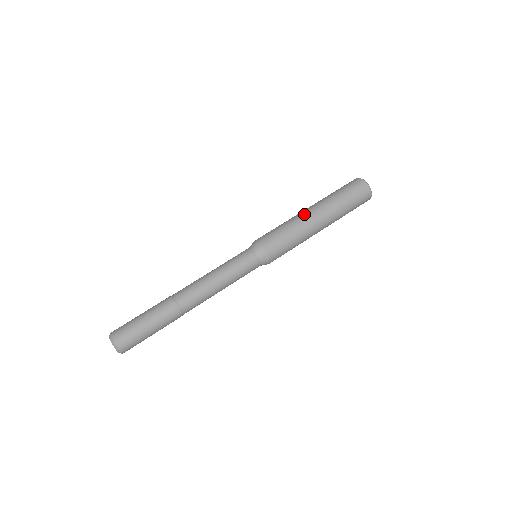
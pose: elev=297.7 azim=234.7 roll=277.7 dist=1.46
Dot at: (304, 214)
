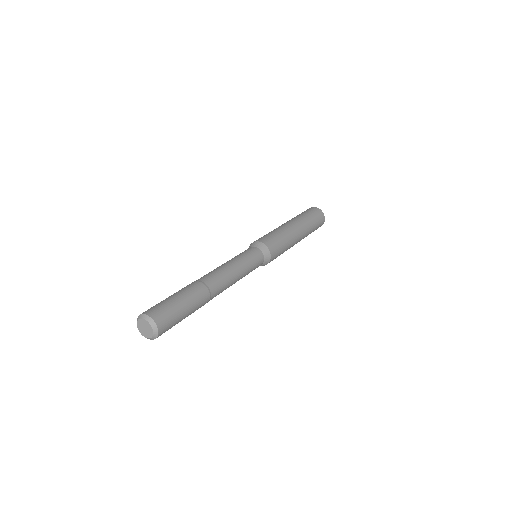
Dot at: (292, 228)
